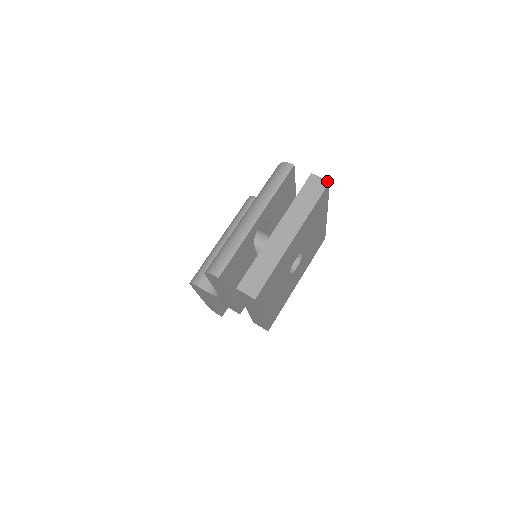
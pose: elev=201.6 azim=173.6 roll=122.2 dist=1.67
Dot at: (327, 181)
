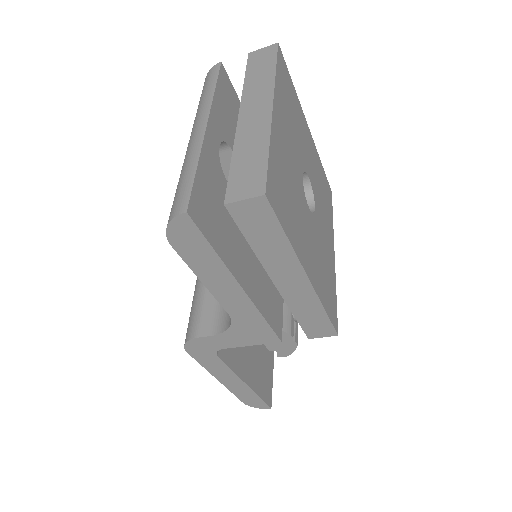
Dot at: (274, 44)
